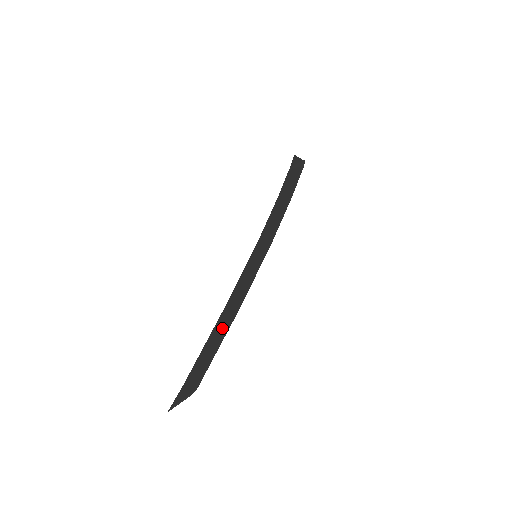
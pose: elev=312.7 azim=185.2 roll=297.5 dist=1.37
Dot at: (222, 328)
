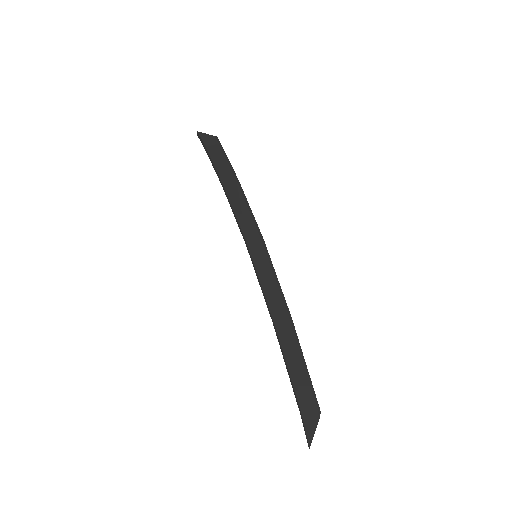
Dot at: (291, 342)
